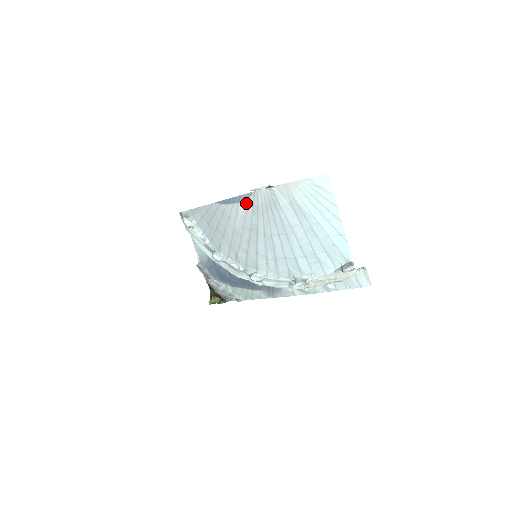
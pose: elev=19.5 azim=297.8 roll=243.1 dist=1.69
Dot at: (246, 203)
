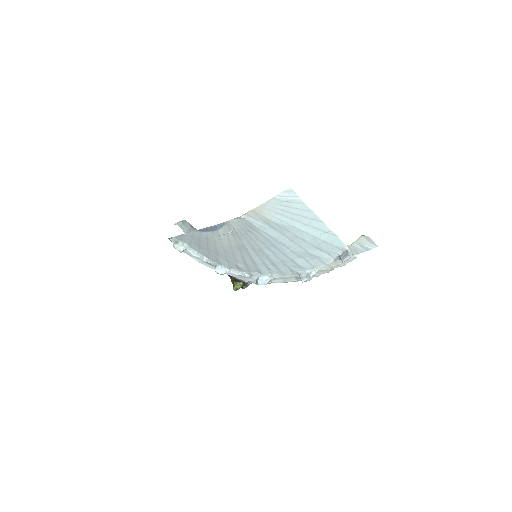
Dot at: (223, 230)
